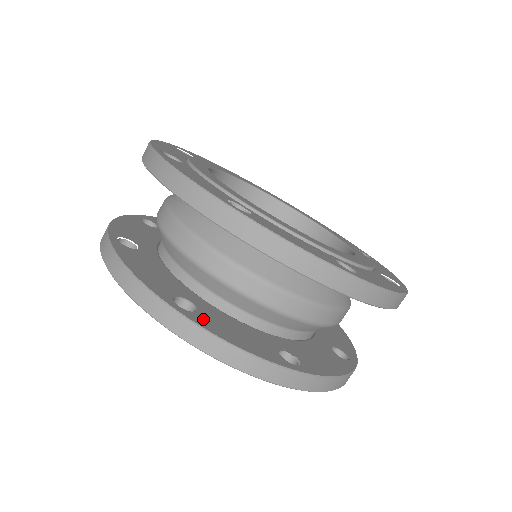
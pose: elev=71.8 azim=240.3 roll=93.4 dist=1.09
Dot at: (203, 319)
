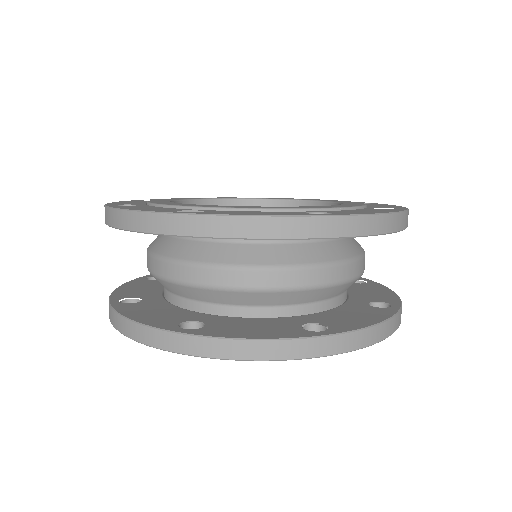
Dot at: (212, 330)
